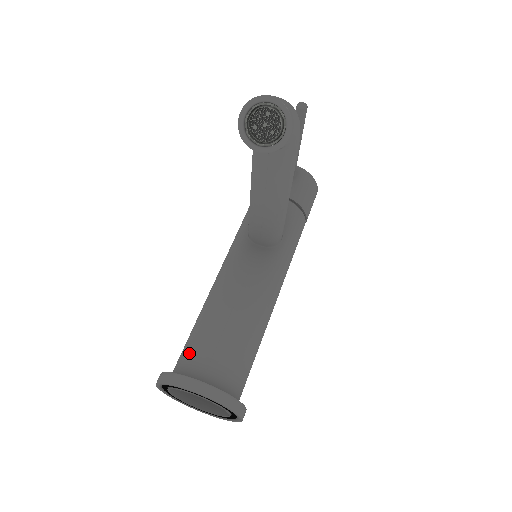
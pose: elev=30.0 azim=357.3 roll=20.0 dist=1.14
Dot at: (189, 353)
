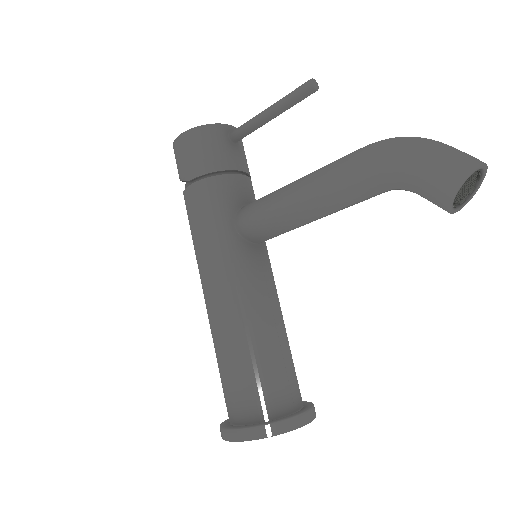
Dot at: (266, 392)
